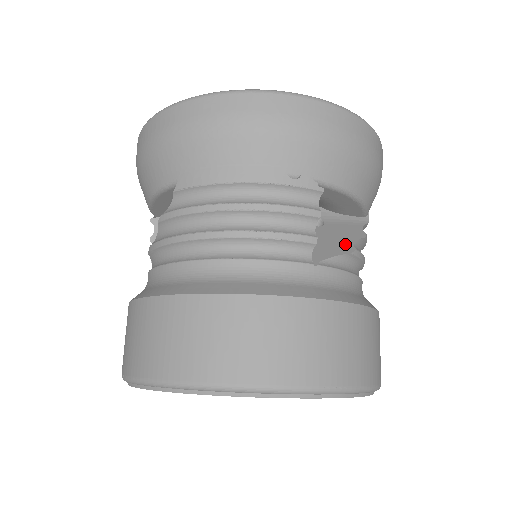
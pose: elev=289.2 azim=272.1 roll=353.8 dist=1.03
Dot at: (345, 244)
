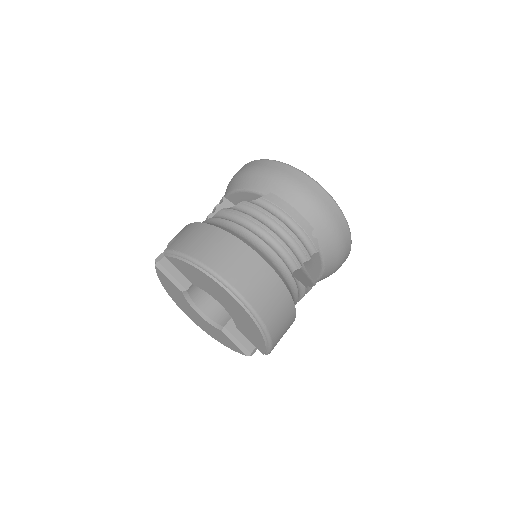
Dot at: (304, 282)
